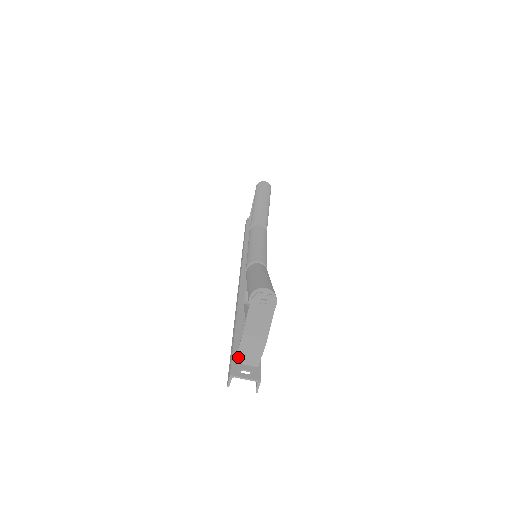
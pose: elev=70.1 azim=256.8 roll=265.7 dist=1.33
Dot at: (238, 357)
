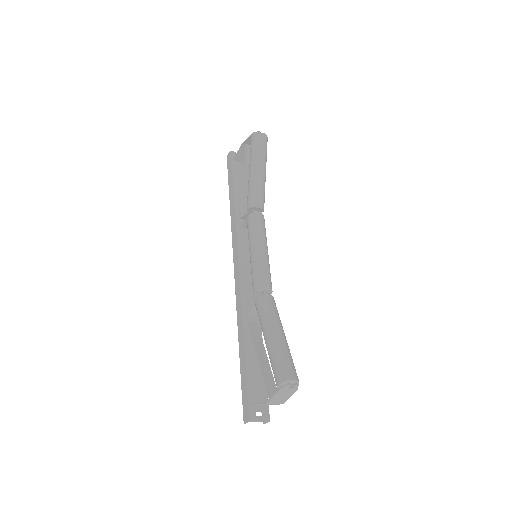
Dot at: (255, 405)
